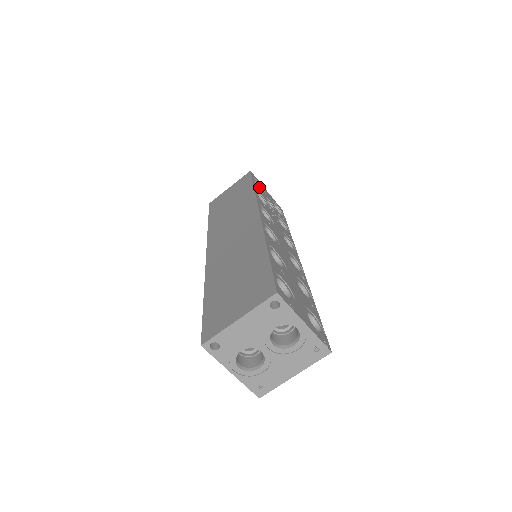
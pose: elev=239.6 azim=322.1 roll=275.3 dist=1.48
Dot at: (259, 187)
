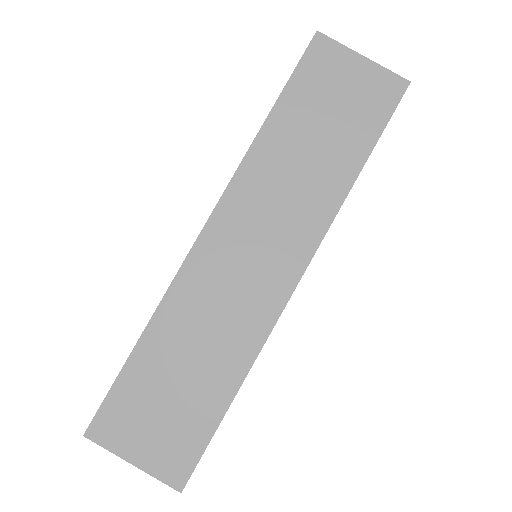
Dot at: occluded
